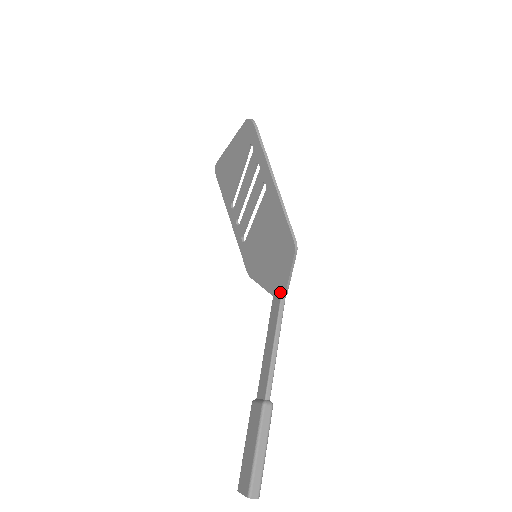
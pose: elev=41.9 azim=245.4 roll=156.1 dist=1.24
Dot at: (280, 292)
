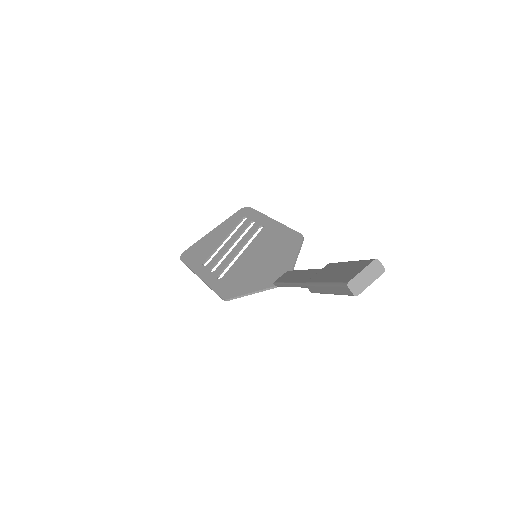
Dot at: occluded
